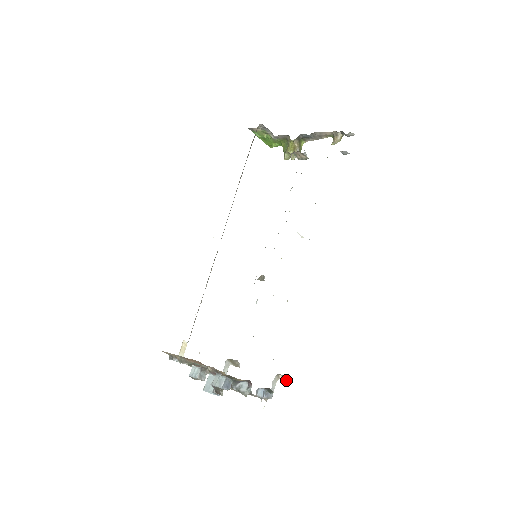
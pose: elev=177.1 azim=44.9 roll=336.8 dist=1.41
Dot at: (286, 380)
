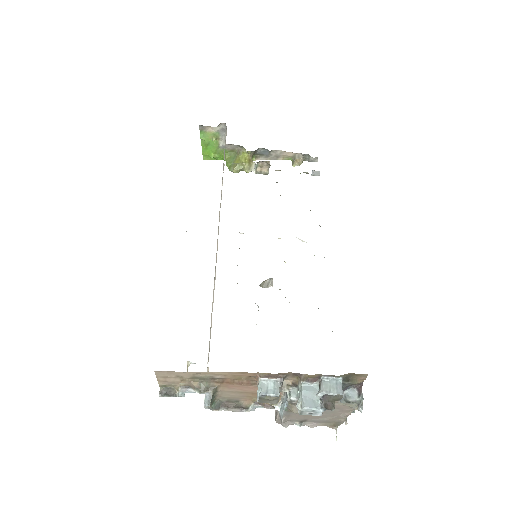
Dot at: occluded
